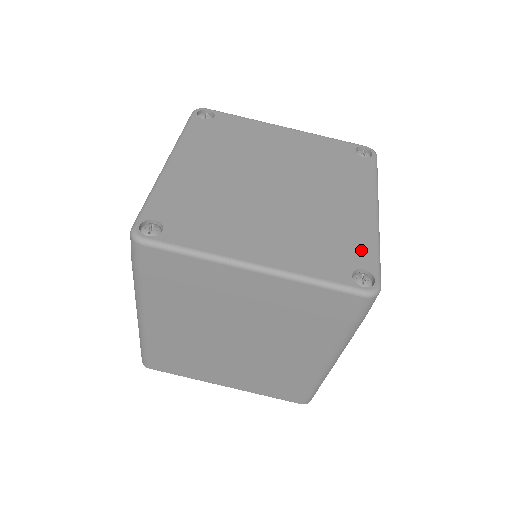
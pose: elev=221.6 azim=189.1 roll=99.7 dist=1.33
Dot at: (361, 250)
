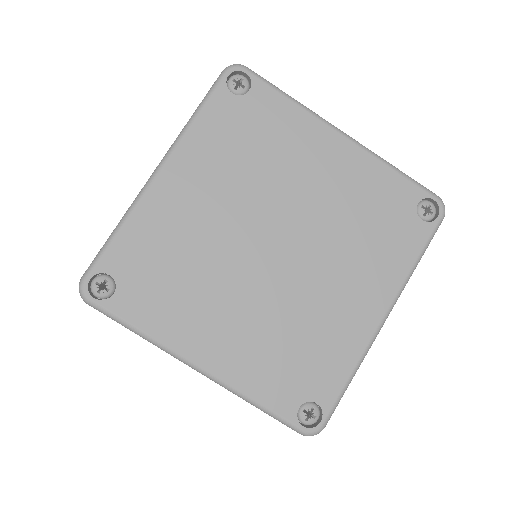
Dot at: (329, 376)
